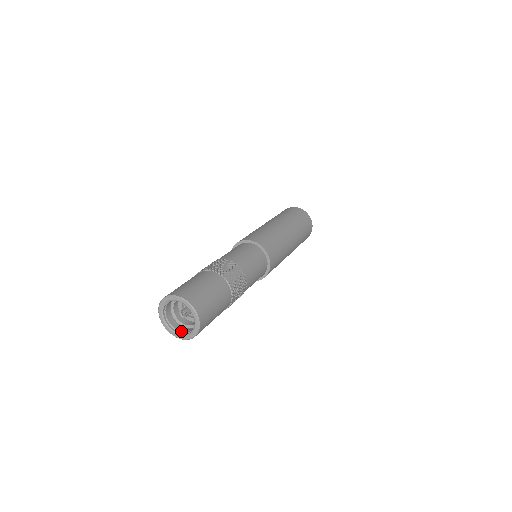
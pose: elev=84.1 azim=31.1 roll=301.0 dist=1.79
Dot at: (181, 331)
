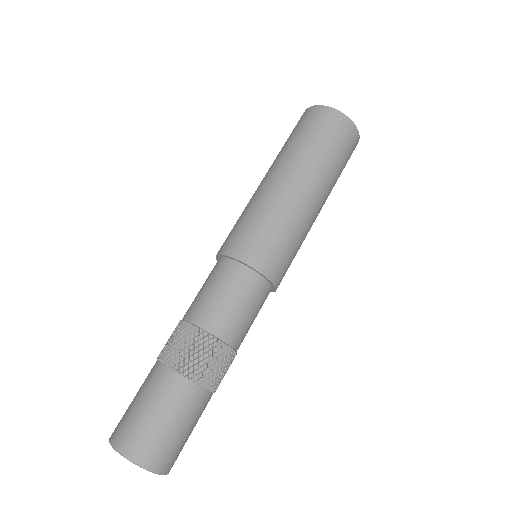
Dot at: occluded
